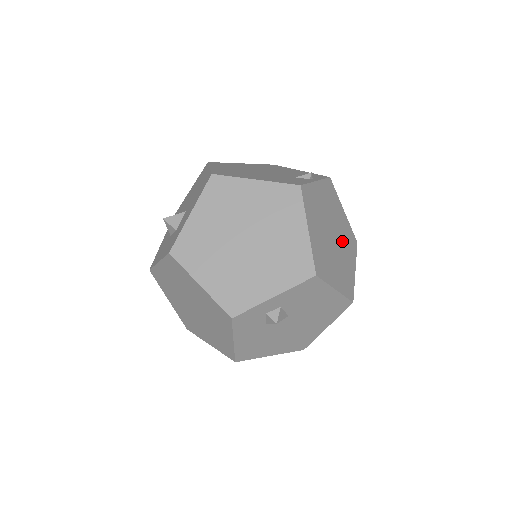
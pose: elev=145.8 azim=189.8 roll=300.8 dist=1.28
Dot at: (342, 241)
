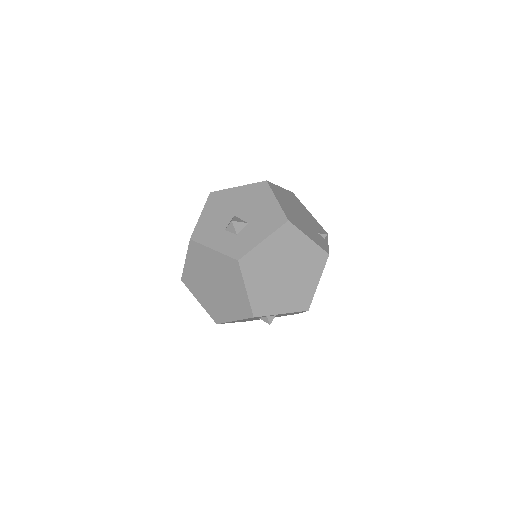
Dot at: occluded
